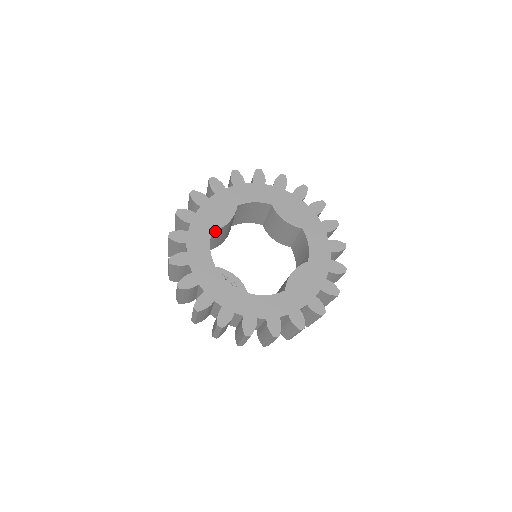
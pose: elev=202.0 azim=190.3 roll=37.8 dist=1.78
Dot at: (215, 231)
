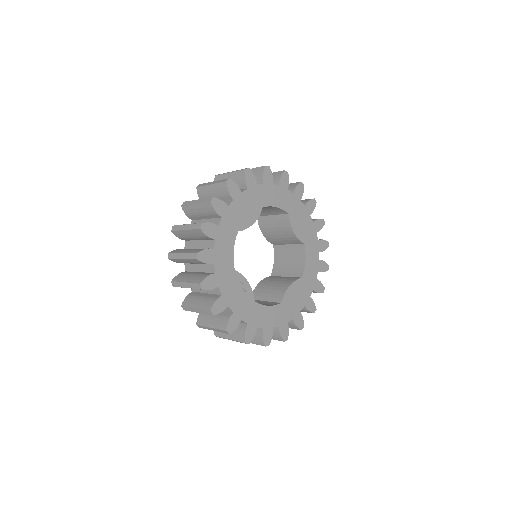
Dot at: (240, 230)
